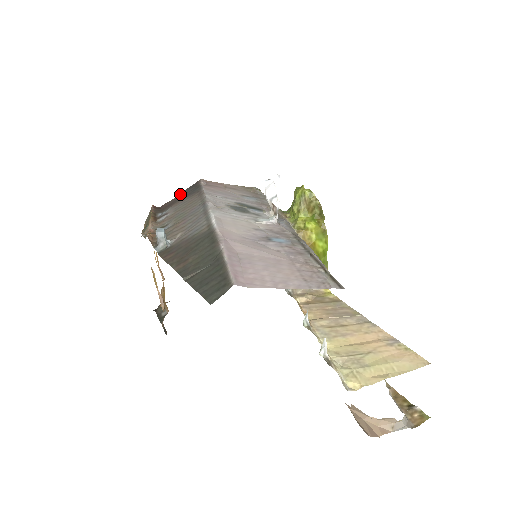
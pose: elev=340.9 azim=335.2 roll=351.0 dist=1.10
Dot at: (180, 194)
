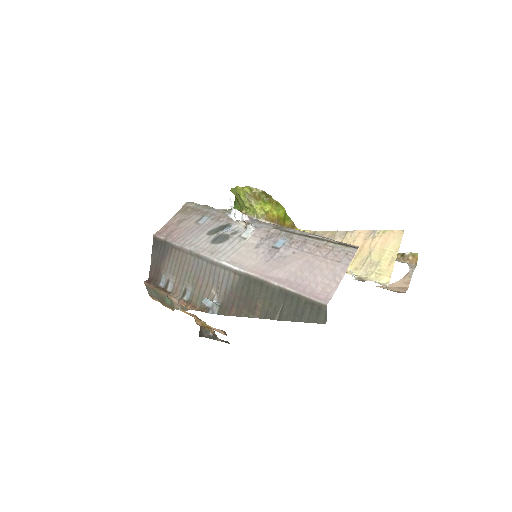
Dot at: (152, 257)
